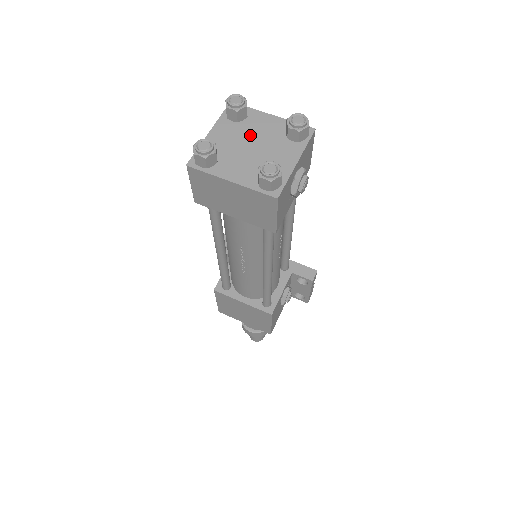
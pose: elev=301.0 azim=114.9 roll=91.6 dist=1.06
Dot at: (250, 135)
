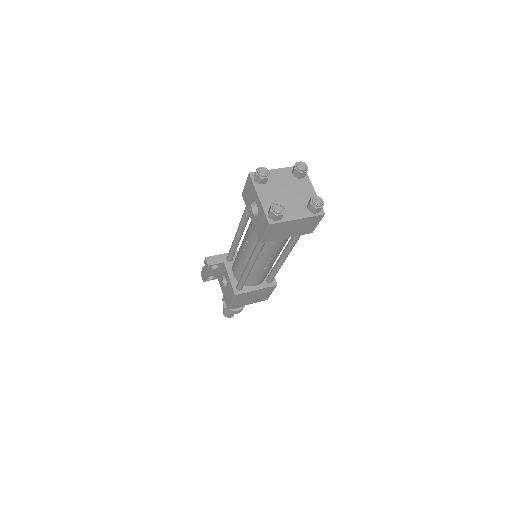
Dot at: (279, 187)
